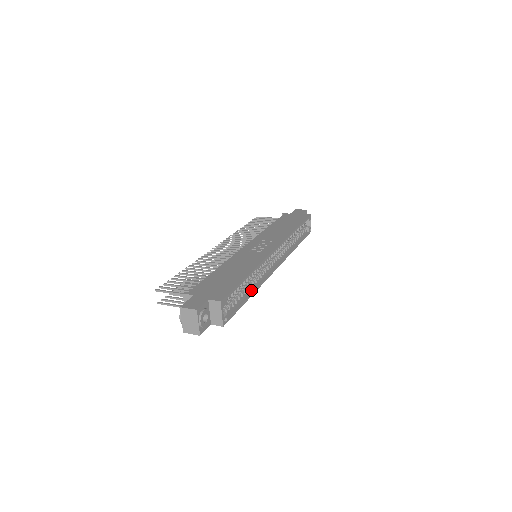
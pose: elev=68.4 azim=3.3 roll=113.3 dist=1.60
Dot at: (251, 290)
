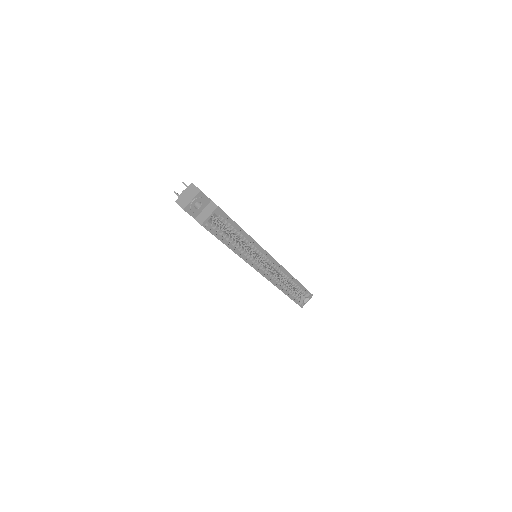
Dot at: (235, 250)
